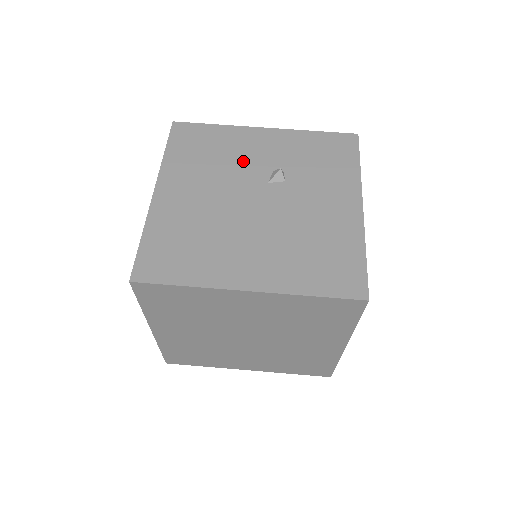
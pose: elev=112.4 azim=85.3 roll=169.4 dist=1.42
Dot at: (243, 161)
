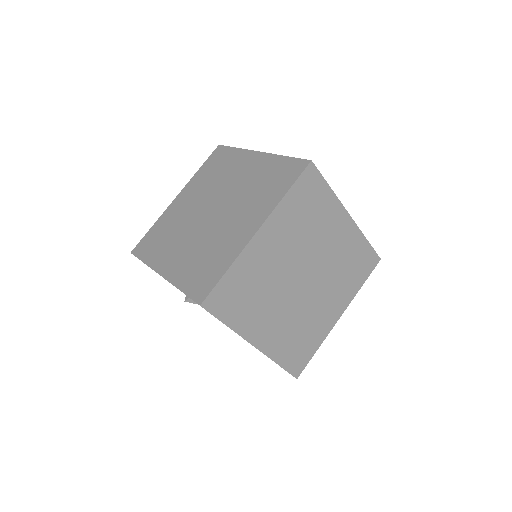
Dot at: occluded
